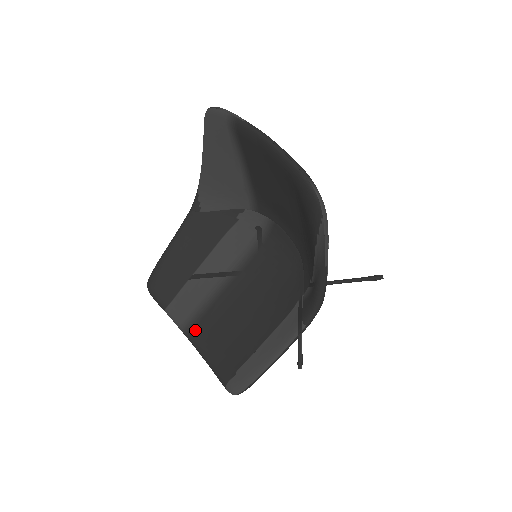
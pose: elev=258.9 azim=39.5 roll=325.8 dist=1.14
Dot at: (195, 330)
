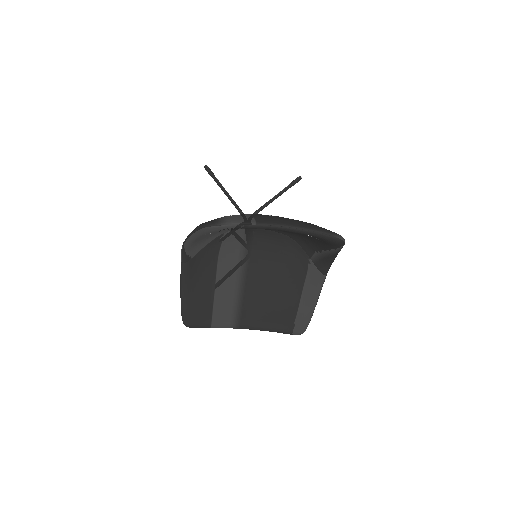
Dot at: (243, 322)
